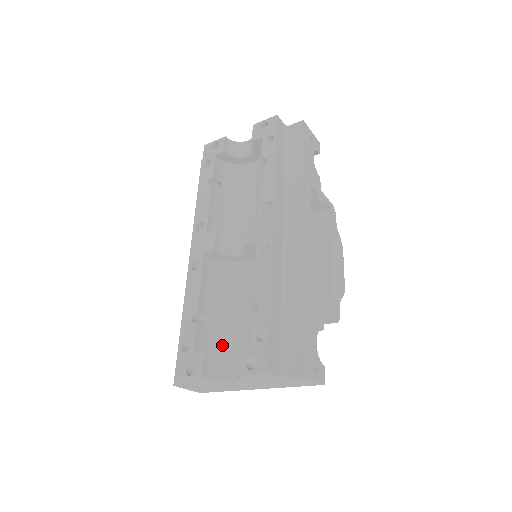
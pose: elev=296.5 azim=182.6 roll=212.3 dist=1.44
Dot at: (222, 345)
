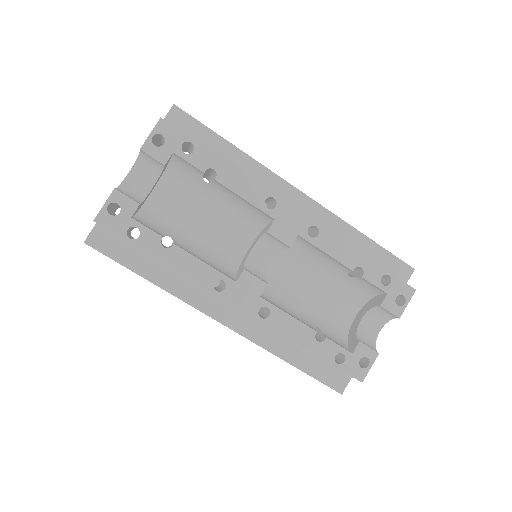
Dot at: (338, 329)
